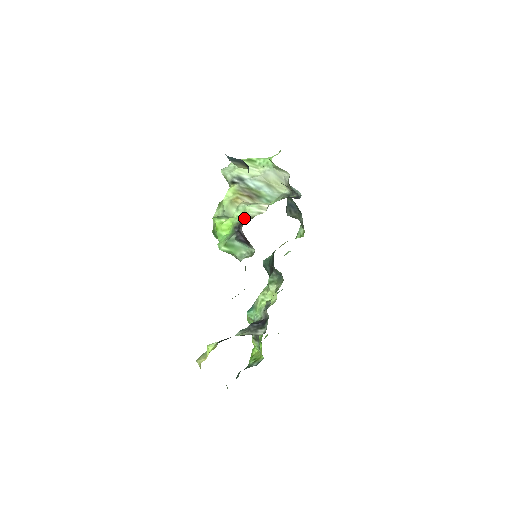
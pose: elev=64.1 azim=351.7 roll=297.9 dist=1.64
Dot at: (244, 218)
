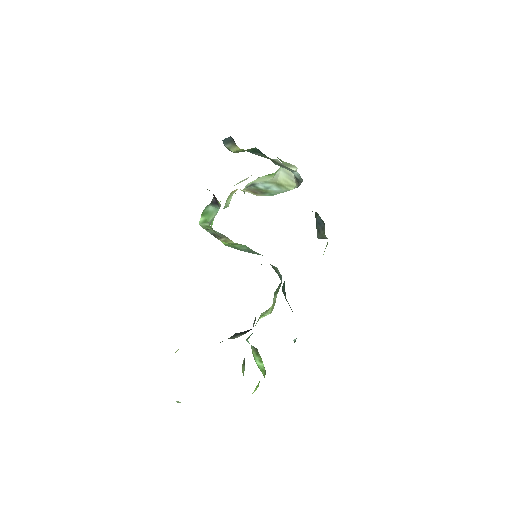
Dot at: occluded
